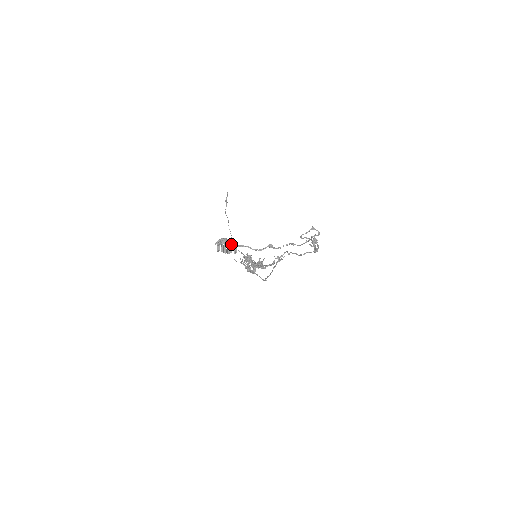
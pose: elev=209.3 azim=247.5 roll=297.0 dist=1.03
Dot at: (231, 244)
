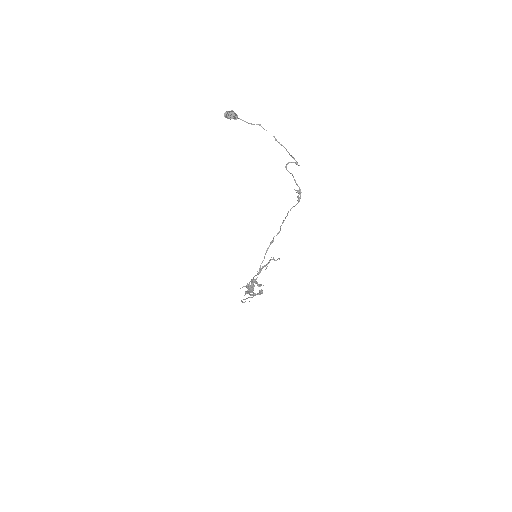
Dot at: (234, 115)
